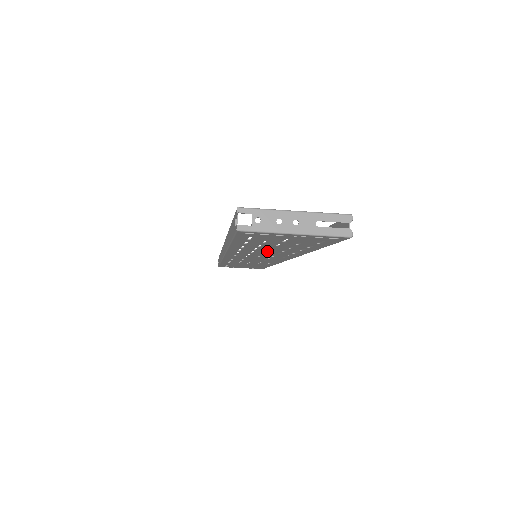
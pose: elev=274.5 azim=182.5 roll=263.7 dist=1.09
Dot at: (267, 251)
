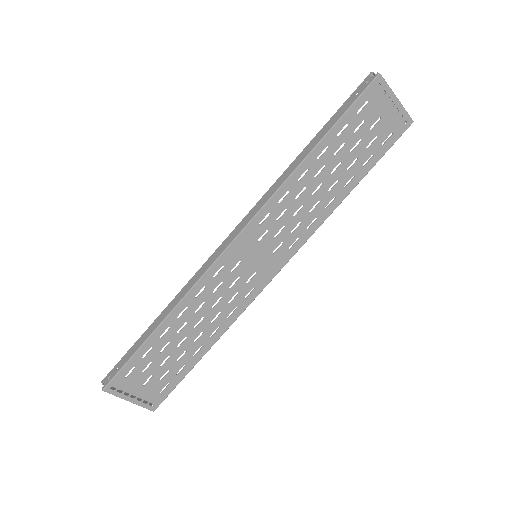
Dot at: (312, 195)
